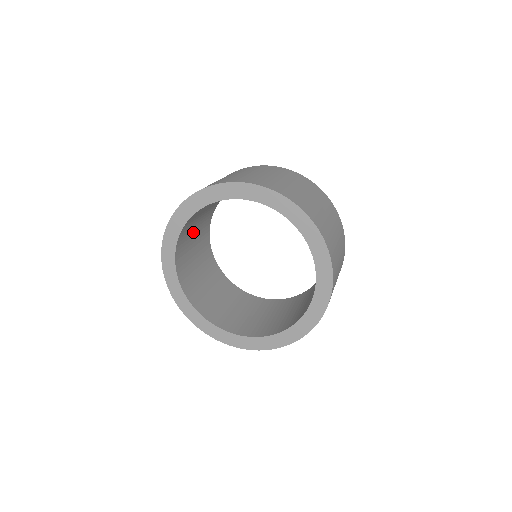
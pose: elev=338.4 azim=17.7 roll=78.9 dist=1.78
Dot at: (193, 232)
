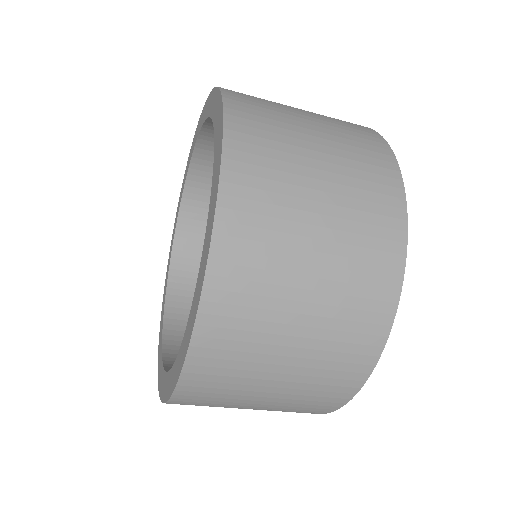
Dot at: occluded
